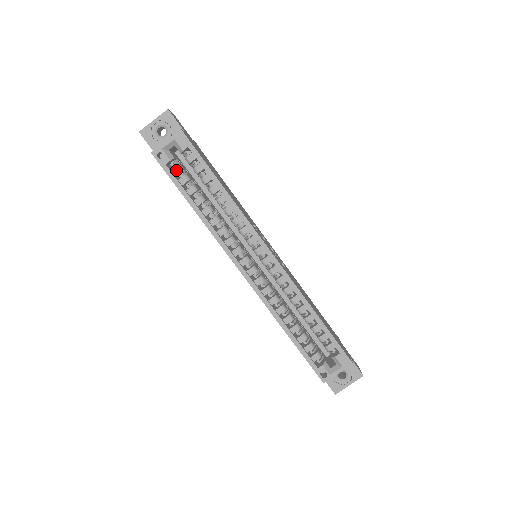
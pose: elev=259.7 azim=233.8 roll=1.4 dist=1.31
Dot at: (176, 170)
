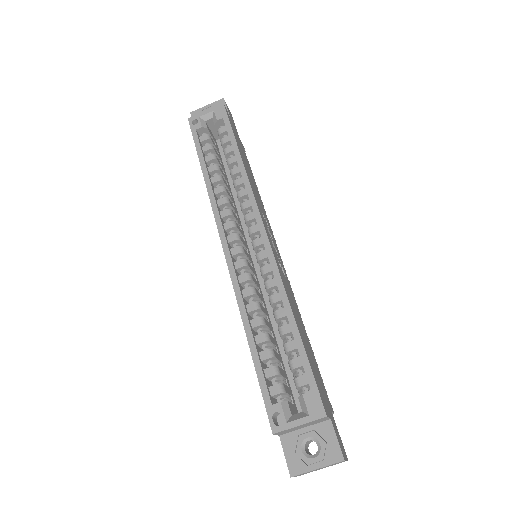
Dot at: (204, 138)
